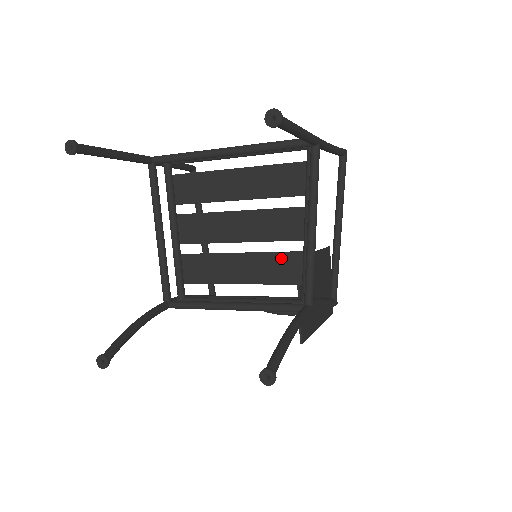
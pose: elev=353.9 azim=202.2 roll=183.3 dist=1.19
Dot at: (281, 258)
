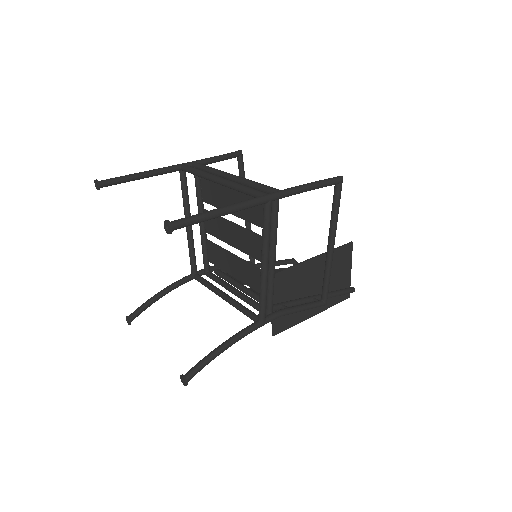
Dot at: (257, 273)
